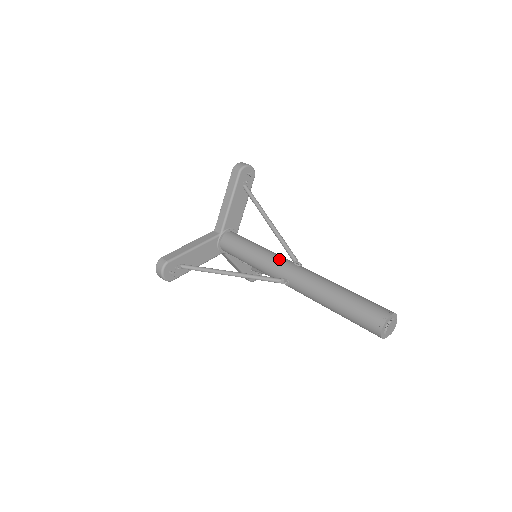
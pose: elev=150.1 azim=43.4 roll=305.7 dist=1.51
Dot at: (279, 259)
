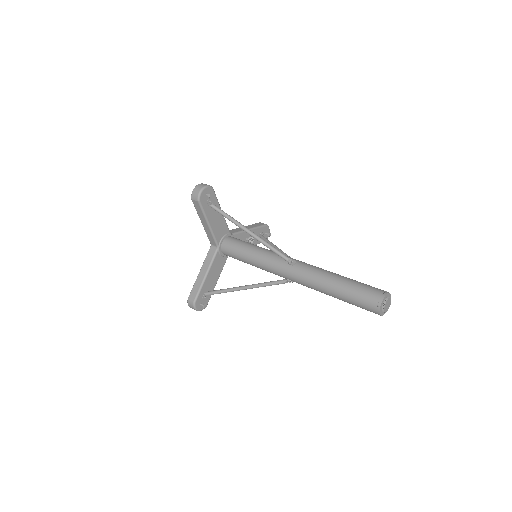
Dot at: (275, 263)
